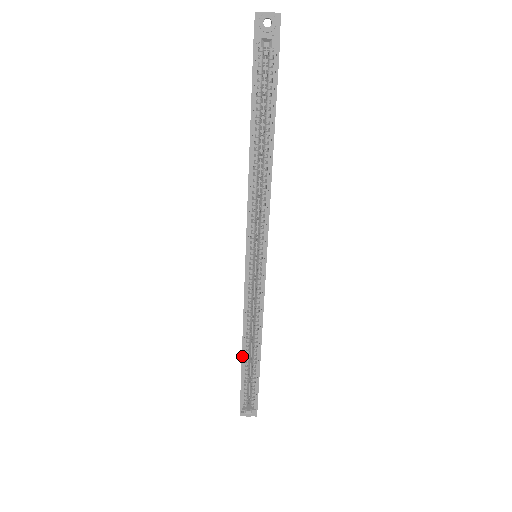
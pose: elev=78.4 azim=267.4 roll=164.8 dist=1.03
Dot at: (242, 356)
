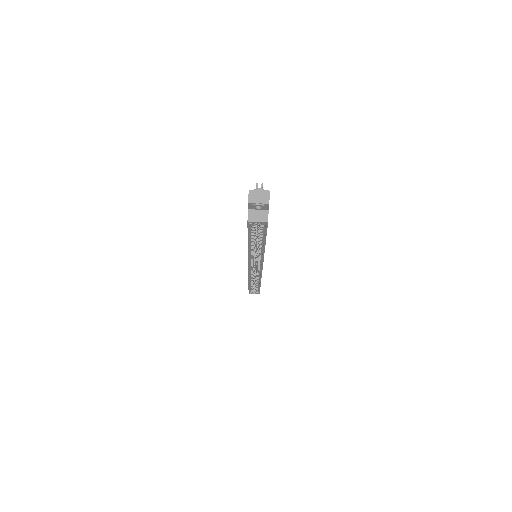
Dot at: (249, 284)
